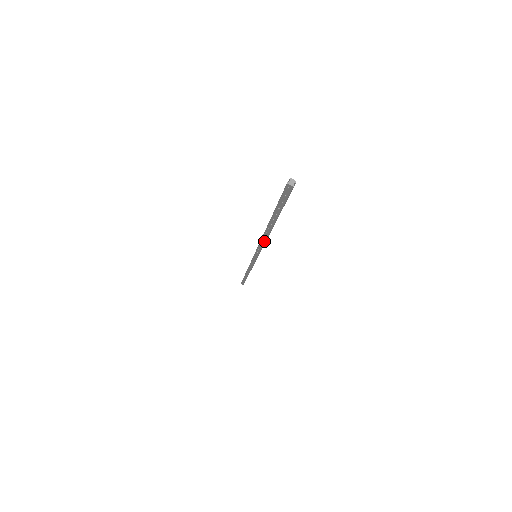
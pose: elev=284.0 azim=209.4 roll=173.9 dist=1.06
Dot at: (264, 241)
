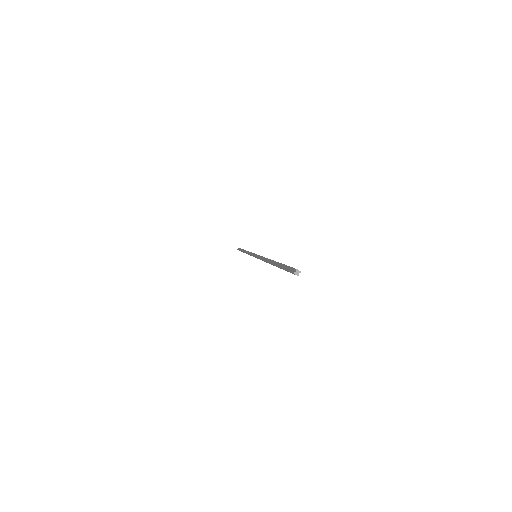
Dot at: (266, 262)
